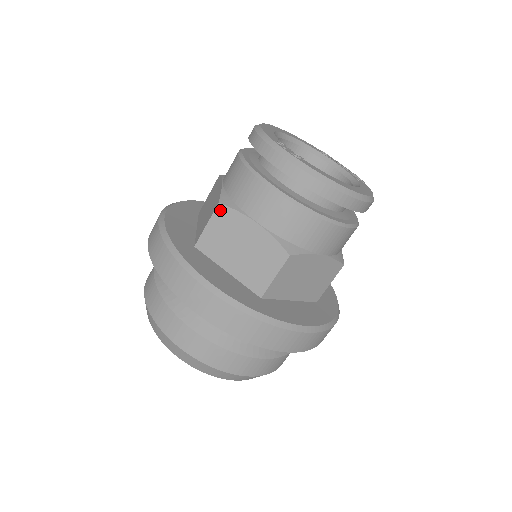
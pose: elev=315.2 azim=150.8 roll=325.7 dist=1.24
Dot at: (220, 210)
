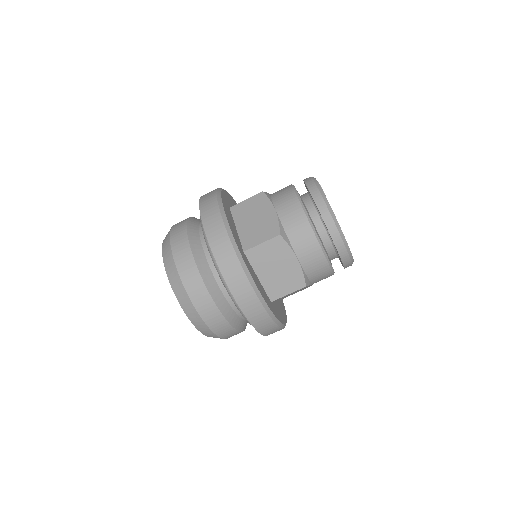
Dot at: (260, 195)
